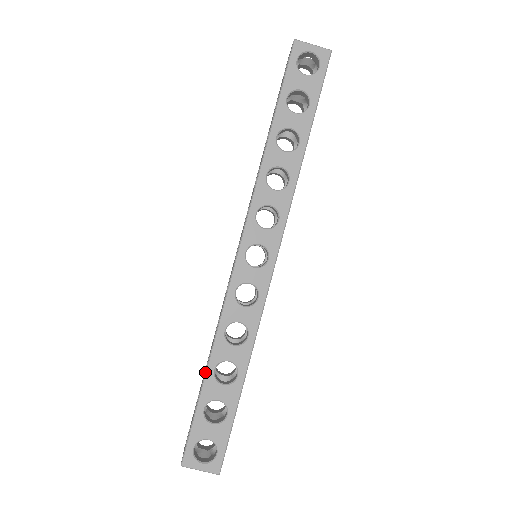
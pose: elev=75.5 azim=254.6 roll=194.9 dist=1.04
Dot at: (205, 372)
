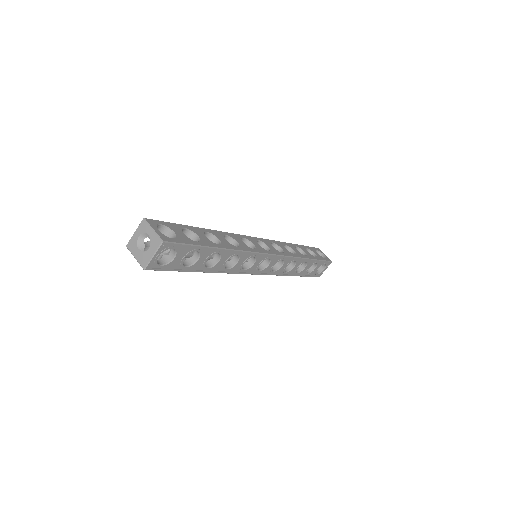
Dot at: (201, 228)
